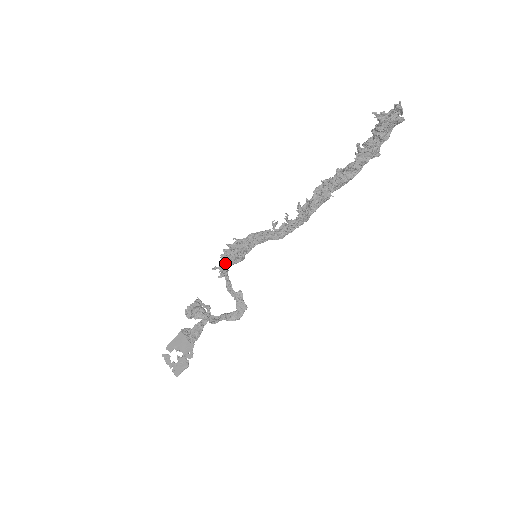
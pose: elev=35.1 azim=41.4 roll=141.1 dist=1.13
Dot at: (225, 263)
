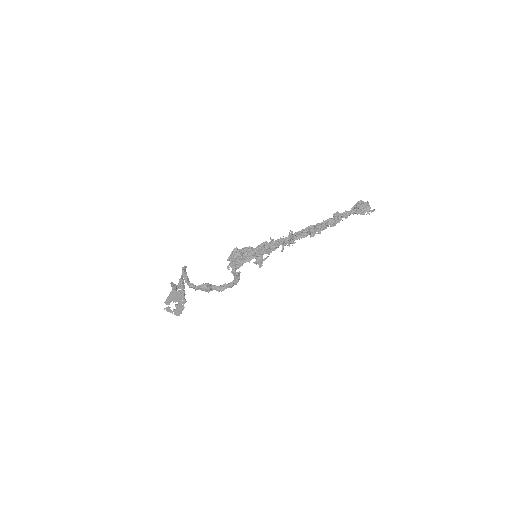
Dot at: (237, 264)
